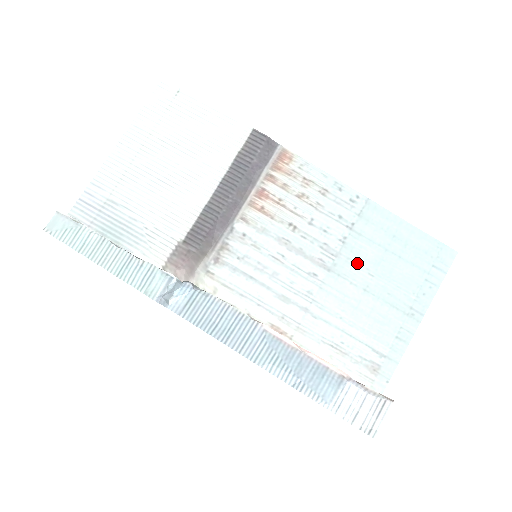
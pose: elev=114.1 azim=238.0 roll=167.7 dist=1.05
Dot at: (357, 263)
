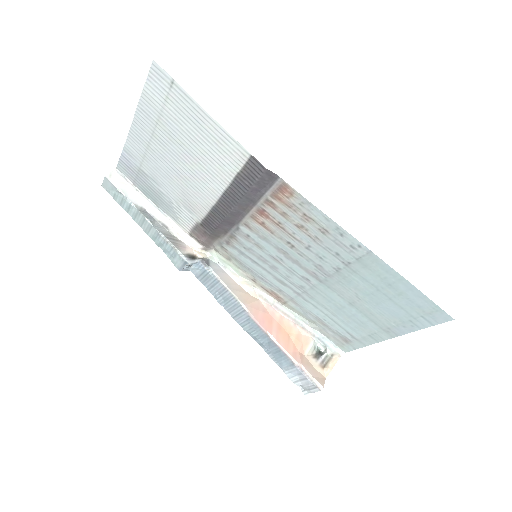
Dot at: (347, 287)
